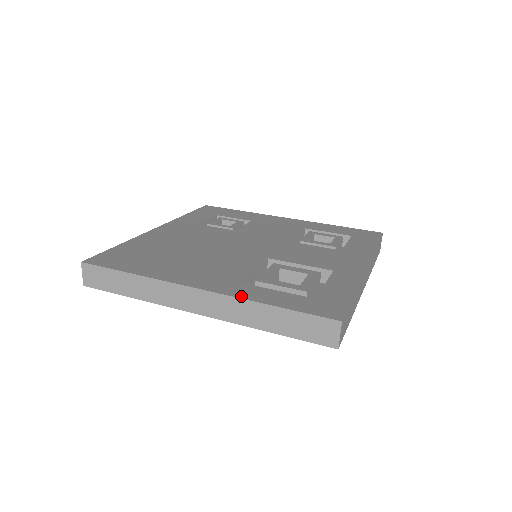
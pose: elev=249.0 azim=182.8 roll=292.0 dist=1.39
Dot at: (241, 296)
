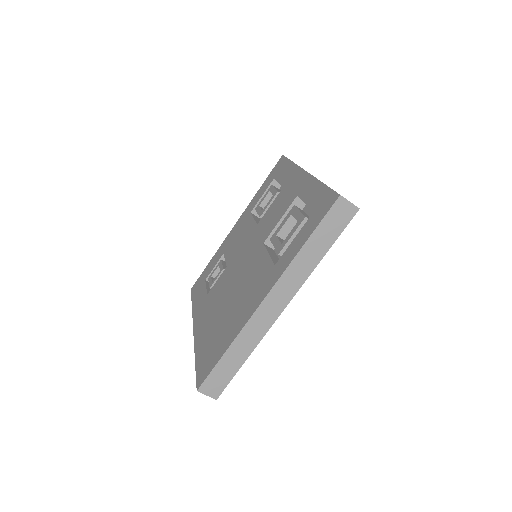
Dot at: (286, 266)
